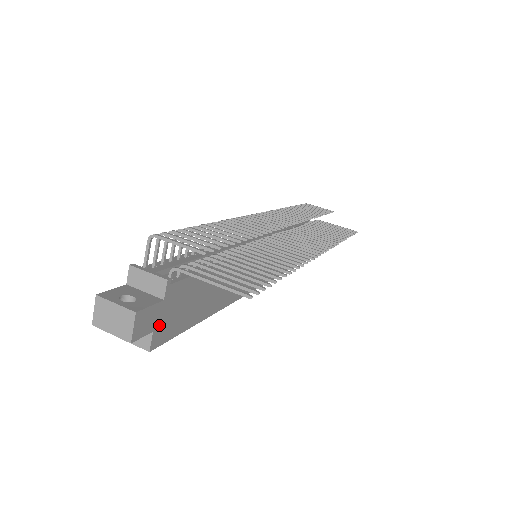
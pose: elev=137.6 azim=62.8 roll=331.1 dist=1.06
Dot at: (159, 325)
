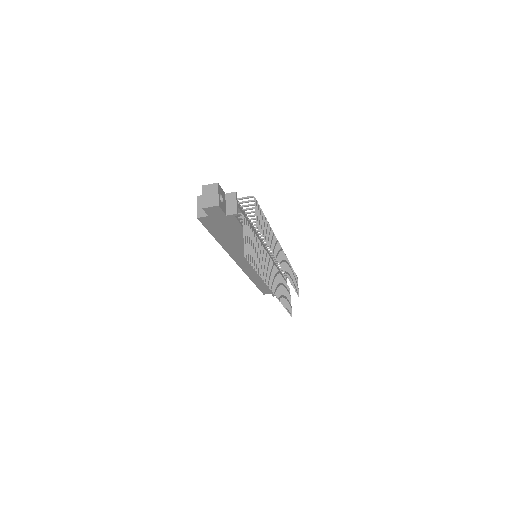
Dot at: (212, 218)
